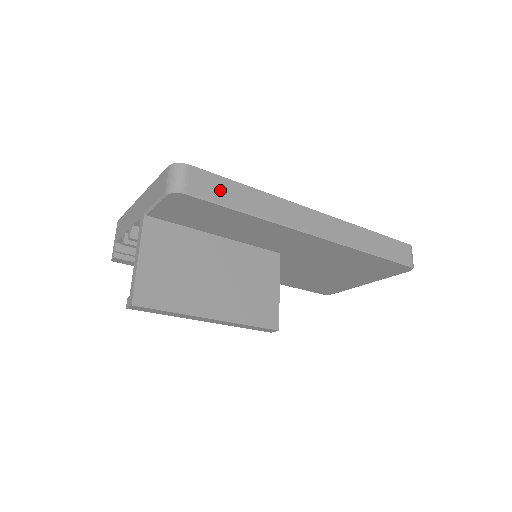
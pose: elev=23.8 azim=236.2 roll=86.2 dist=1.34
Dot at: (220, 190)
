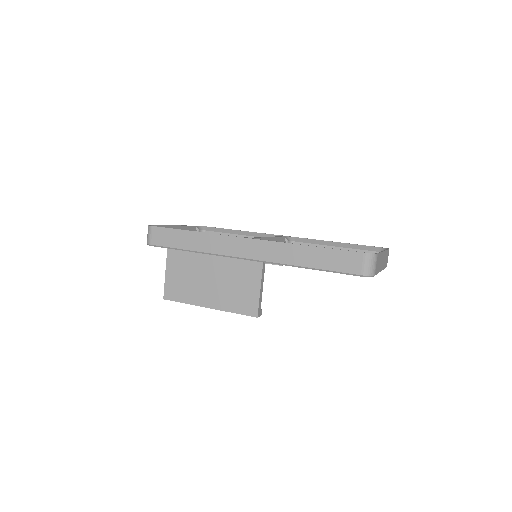
Dot at: (171, 239)
